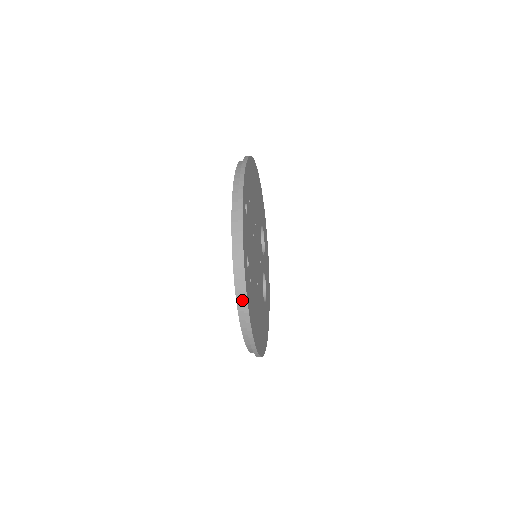
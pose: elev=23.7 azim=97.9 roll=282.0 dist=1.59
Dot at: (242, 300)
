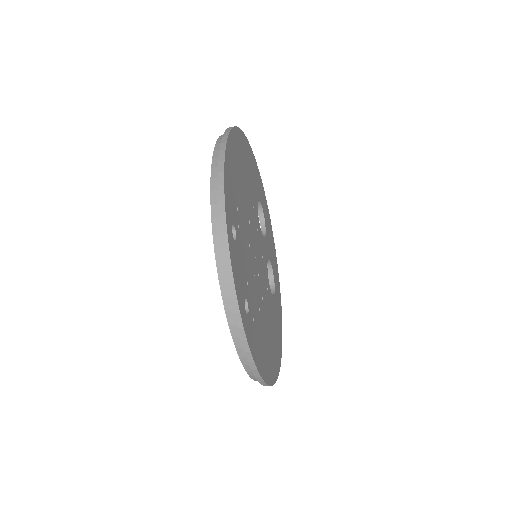
Dot at: occluded
